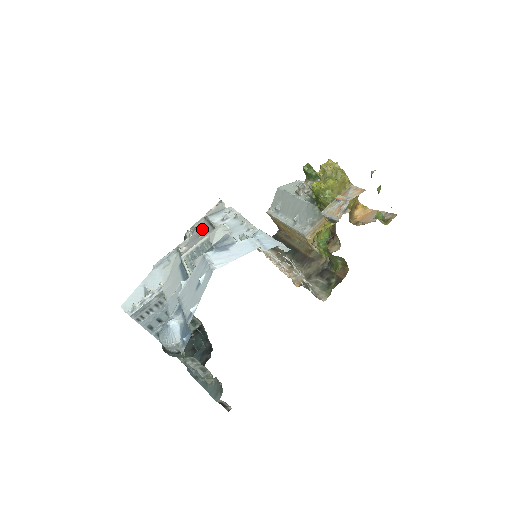
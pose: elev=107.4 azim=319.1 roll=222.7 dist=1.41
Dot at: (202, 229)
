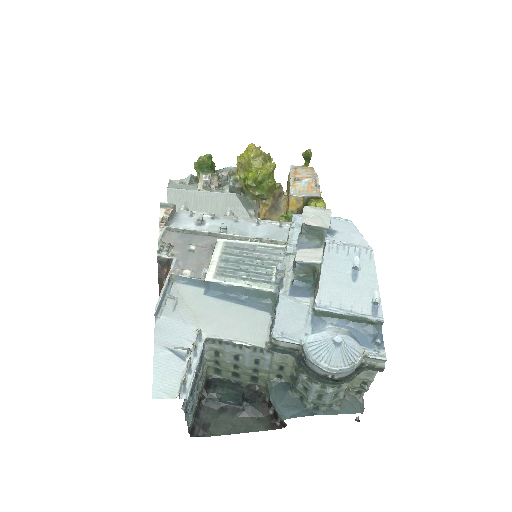
Dot at: (184, 242)
